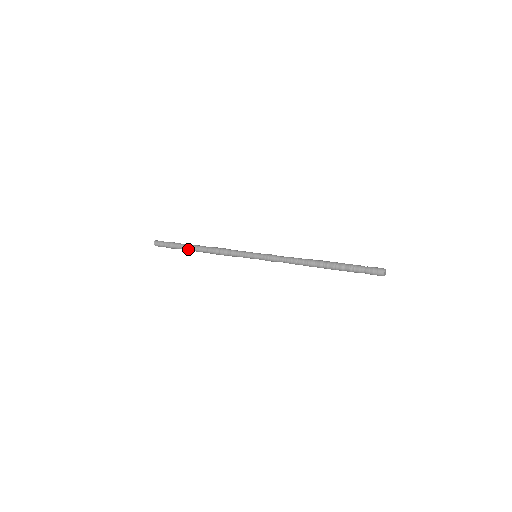
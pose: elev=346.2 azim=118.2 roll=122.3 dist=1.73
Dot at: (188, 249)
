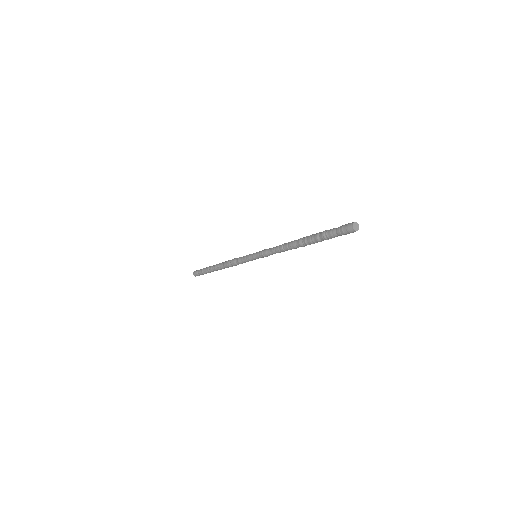
Dot at: occluded
